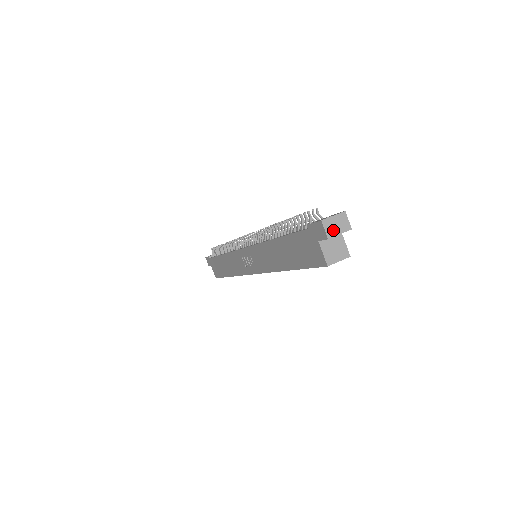
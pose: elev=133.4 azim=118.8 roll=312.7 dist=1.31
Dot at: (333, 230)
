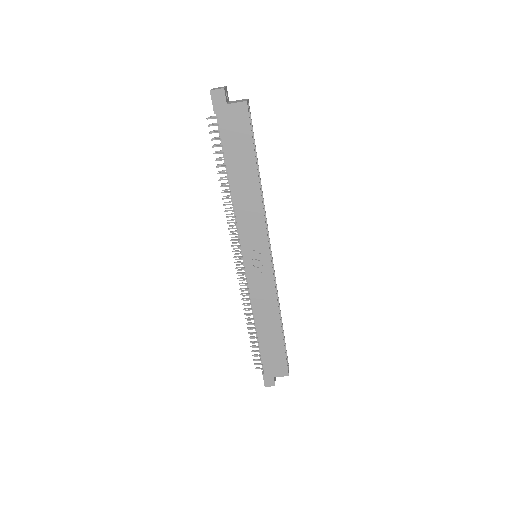
Dot at: (220, 88)
